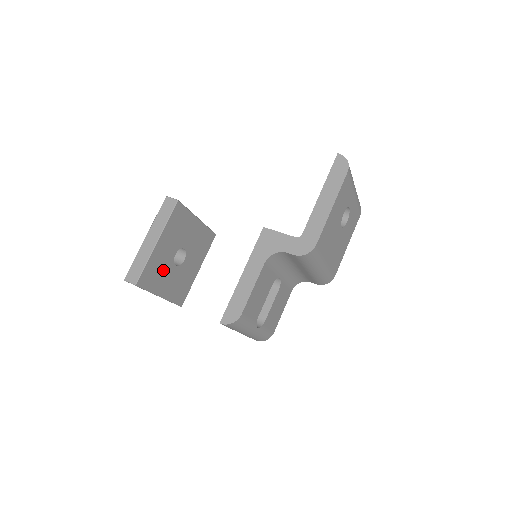
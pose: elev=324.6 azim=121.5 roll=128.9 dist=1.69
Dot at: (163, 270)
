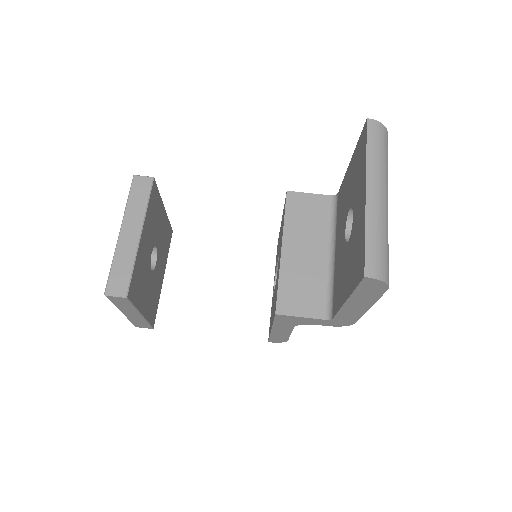
Dot at: (154, 286)
